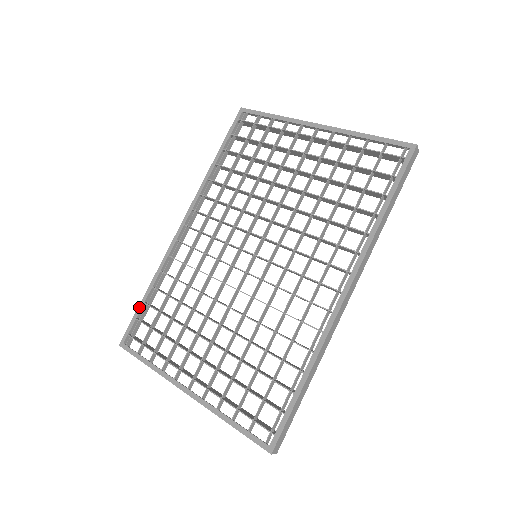
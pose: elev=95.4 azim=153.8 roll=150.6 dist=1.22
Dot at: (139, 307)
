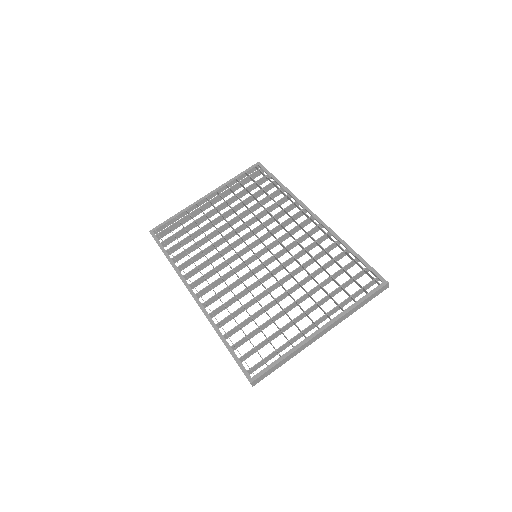
Dot at: (231, 353)
